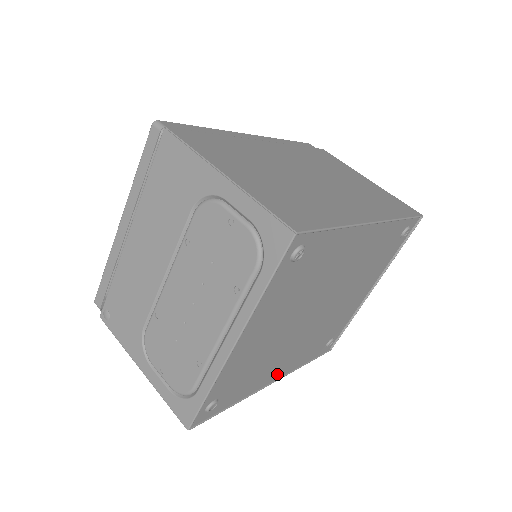
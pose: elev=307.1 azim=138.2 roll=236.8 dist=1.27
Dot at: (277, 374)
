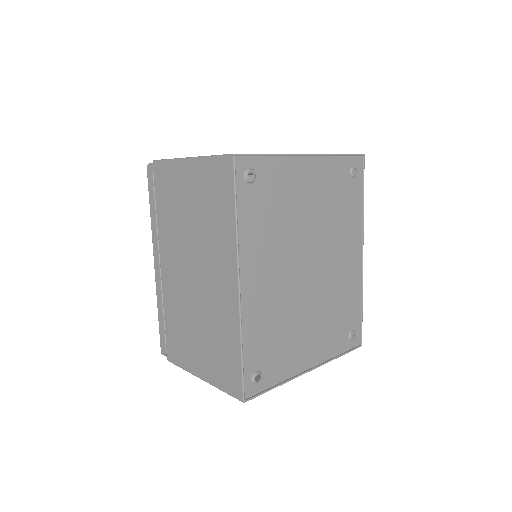
Dot at: (245, 284)
